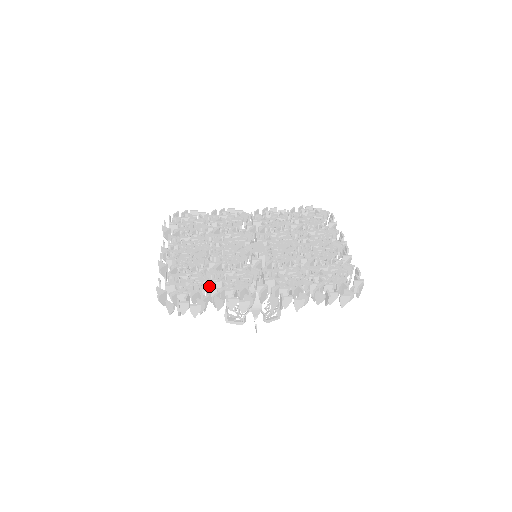
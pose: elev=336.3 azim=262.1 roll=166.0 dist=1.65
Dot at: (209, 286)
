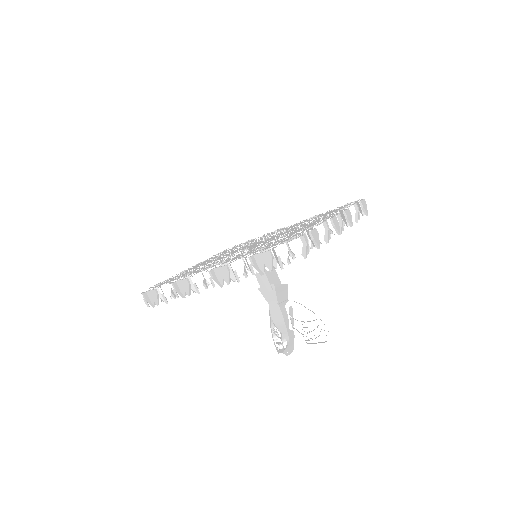
Dot at: occluded
